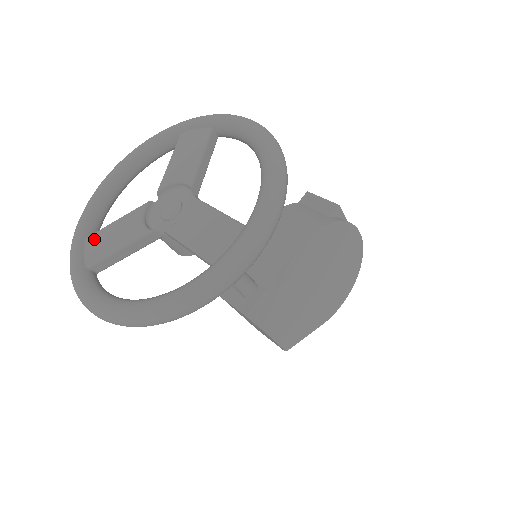
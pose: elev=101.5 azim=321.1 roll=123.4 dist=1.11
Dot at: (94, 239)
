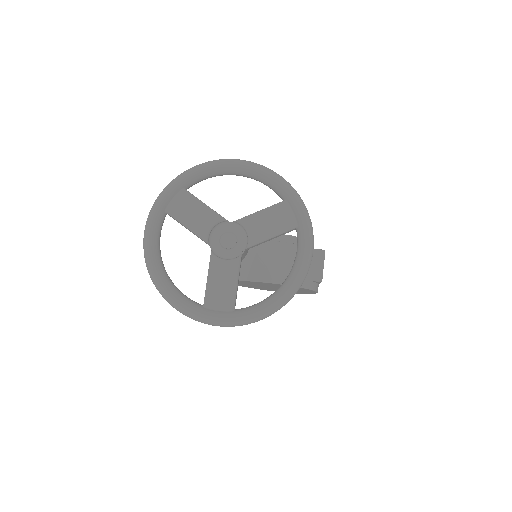
Dot at: (185, 198)
